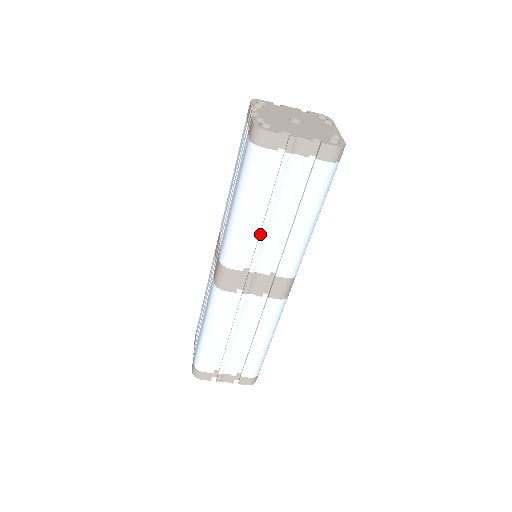
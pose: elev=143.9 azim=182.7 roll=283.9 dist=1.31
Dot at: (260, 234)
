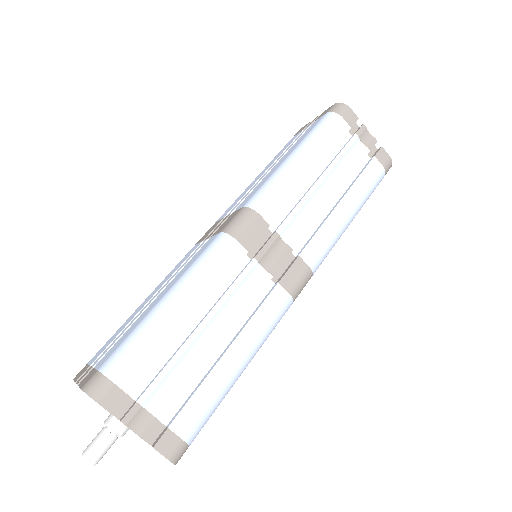
Dot at: (306, 193)
